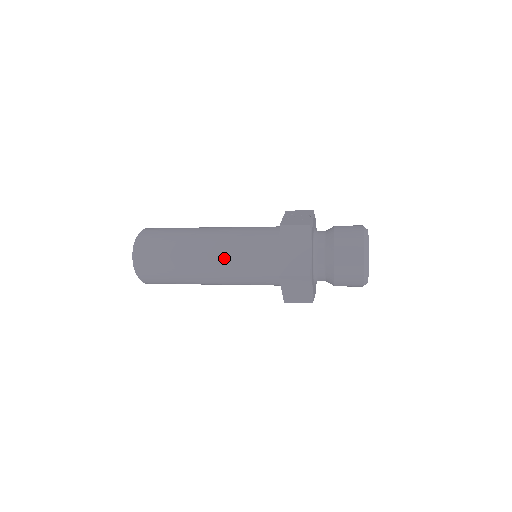
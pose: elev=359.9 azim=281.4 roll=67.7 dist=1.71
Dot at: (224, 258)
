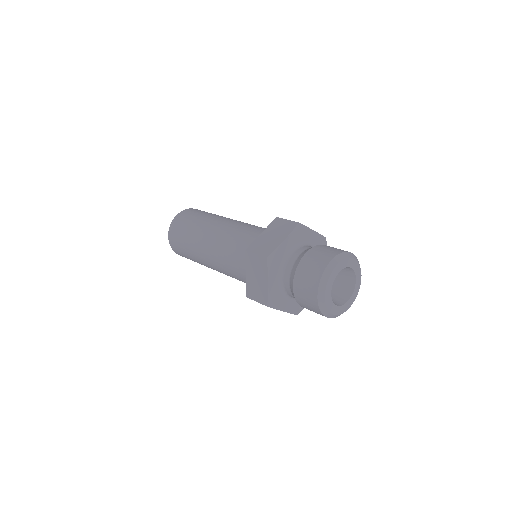
Dot at: (225, 234)
